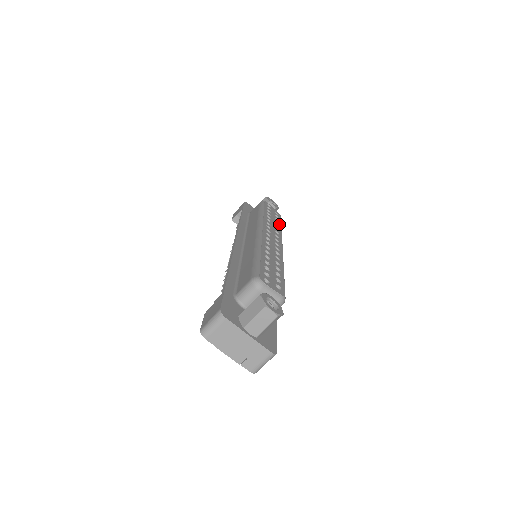
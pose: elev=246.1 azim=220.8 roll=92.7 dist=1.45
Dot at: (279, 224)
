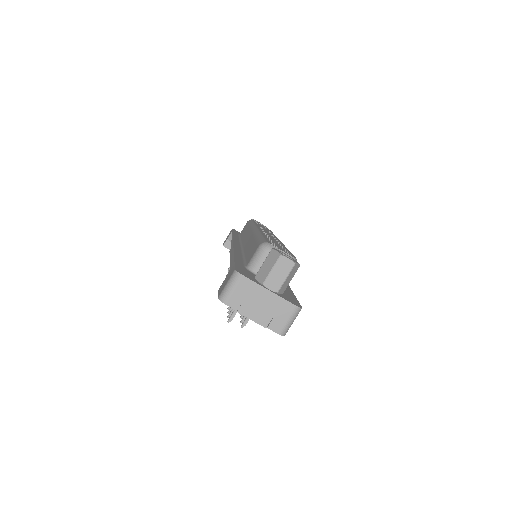
Dot at: (271, 232)
